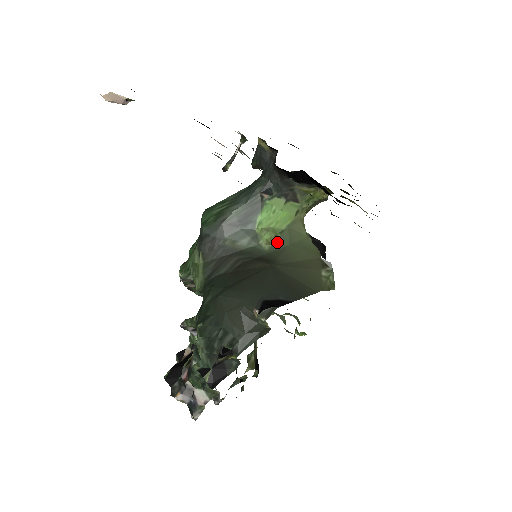
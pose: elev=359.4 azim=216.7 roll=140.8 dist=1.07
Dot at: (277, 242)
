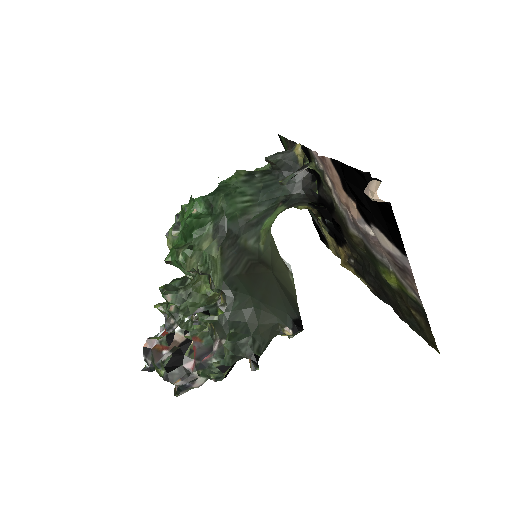
Dot at: (266, 242)
